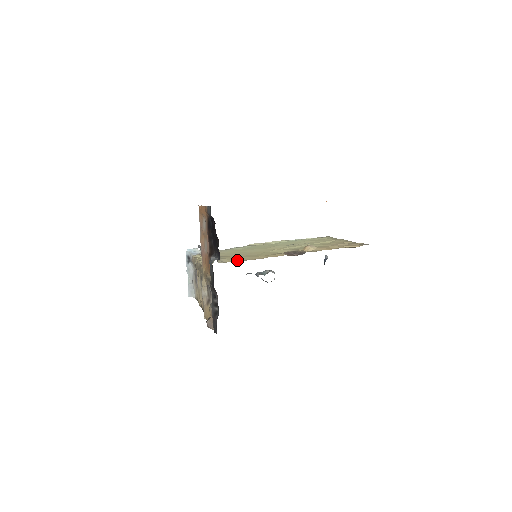
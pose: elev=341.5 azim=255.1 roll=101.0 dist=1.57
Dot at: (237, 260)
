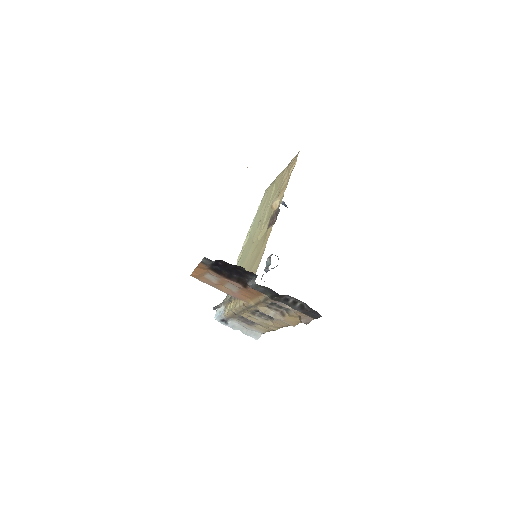
Dot at: (255, 271)
